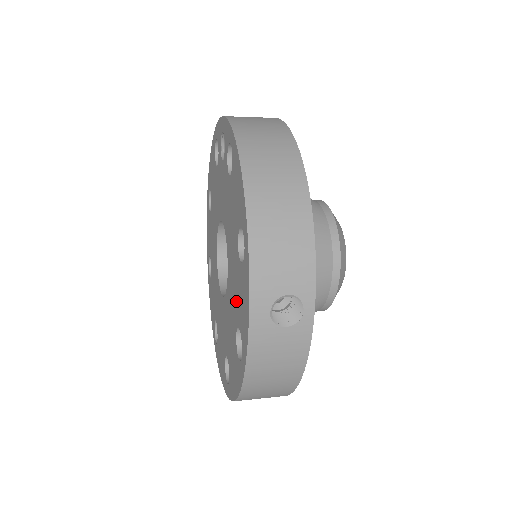
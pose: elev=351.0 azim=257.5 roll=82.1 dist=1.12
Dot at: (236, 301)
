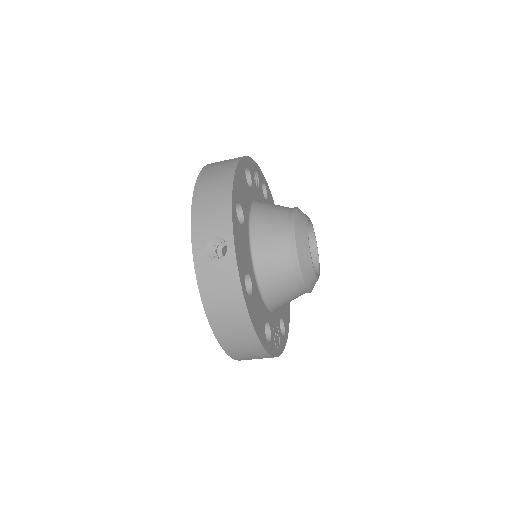
Dot at: occluded
